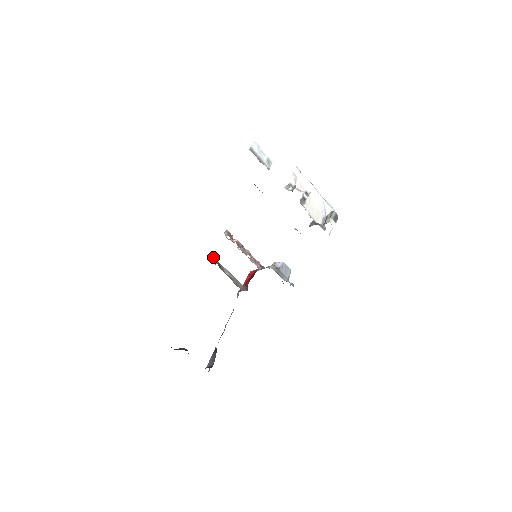
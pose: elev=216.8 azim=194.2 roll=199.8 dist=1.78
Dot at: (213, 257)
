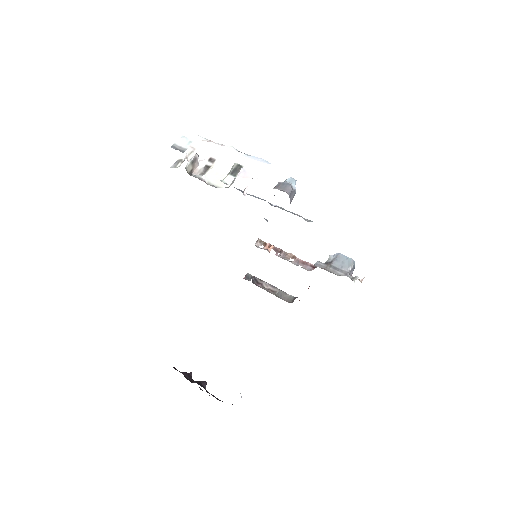
Dot at: (248, 273)
